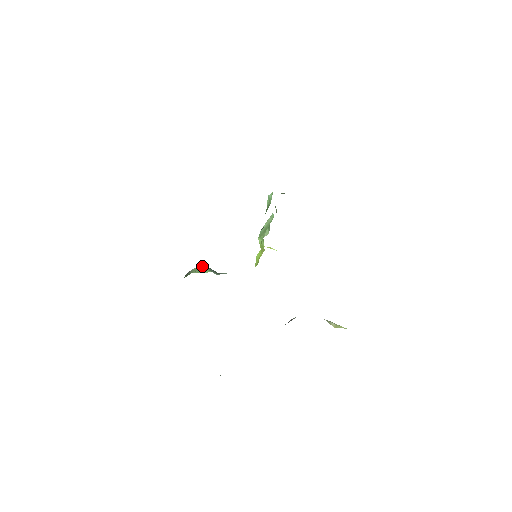
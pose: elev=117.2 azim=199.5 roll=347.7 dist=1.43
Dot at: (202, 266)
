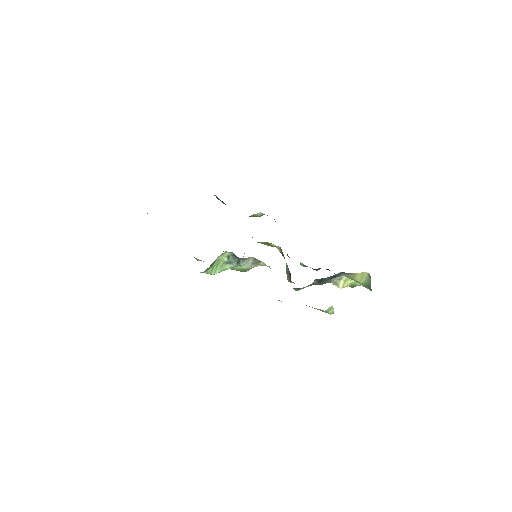
Dot at: (225, 254)
